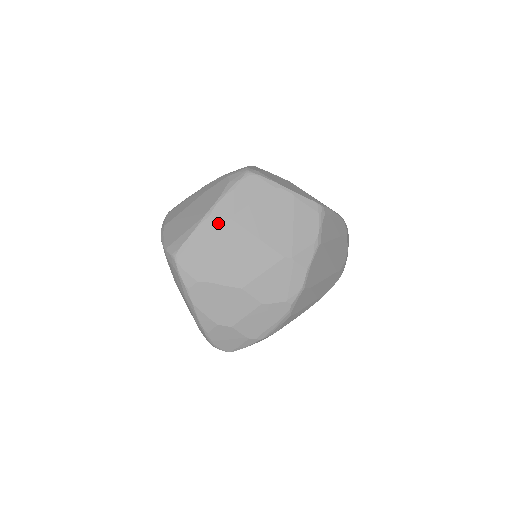
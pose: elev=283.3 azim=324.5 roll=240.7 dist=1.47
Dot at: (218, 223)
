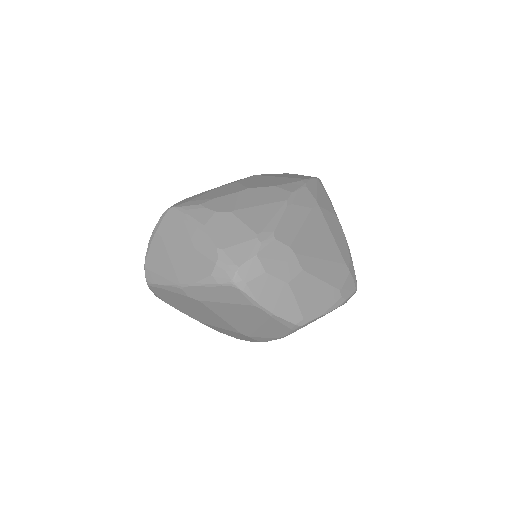
Dot at: (187, 296)
